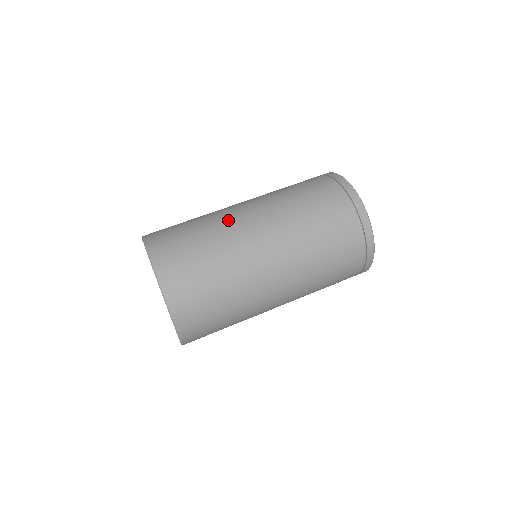
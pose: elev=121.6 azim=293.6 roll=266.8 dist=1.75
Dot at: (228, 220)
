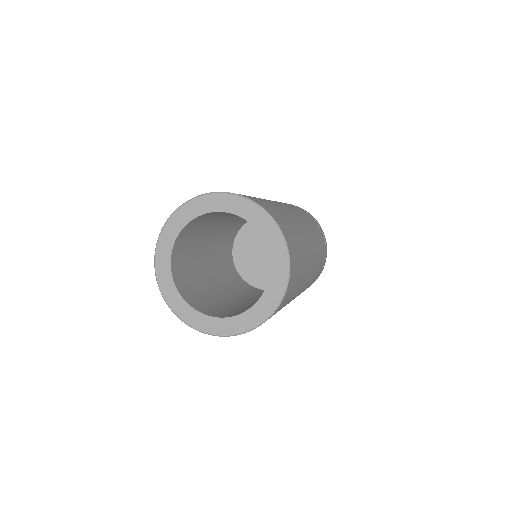
Dot at: occluded
